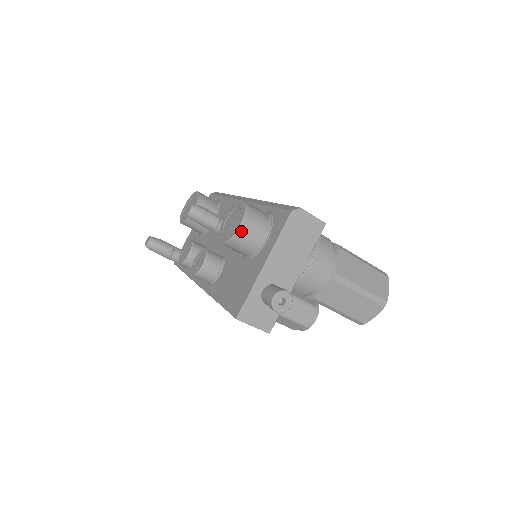
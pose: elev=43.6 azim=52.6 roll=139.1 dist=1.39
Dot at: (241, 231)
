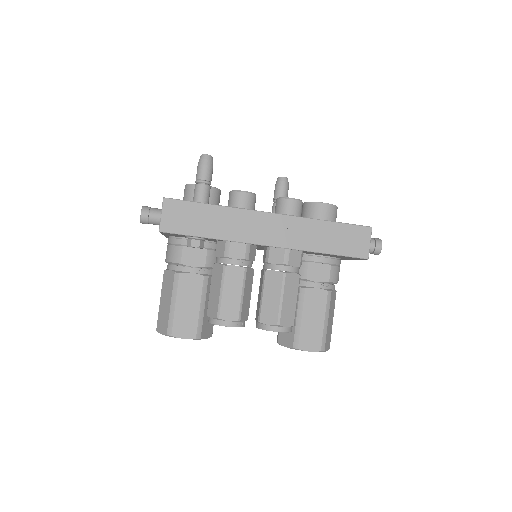
Dot at: occluded
